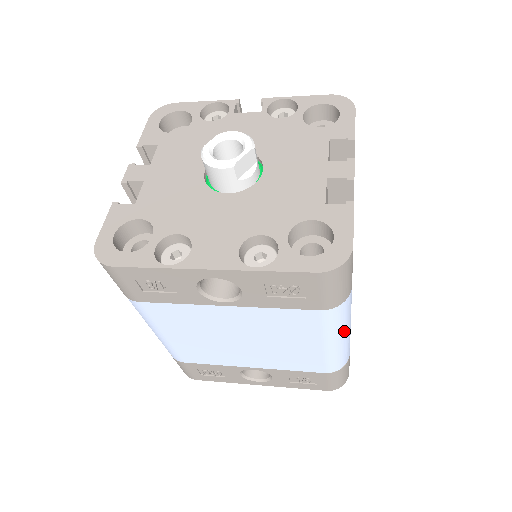
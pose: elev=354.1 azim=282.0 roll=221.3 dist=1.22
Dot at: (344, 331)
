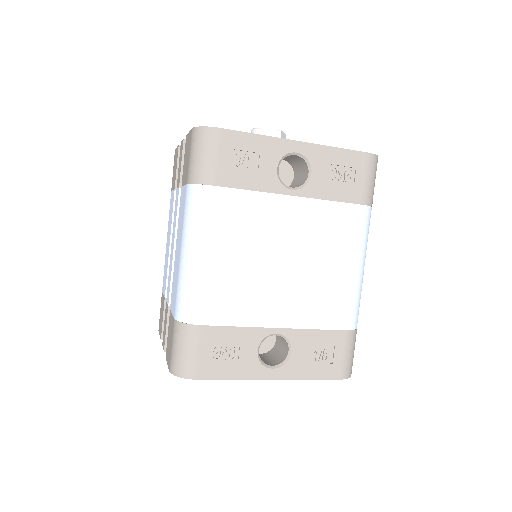
Dot at: (365, 257)
